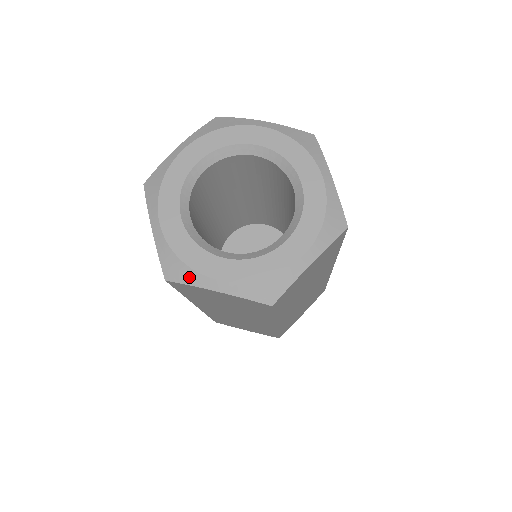
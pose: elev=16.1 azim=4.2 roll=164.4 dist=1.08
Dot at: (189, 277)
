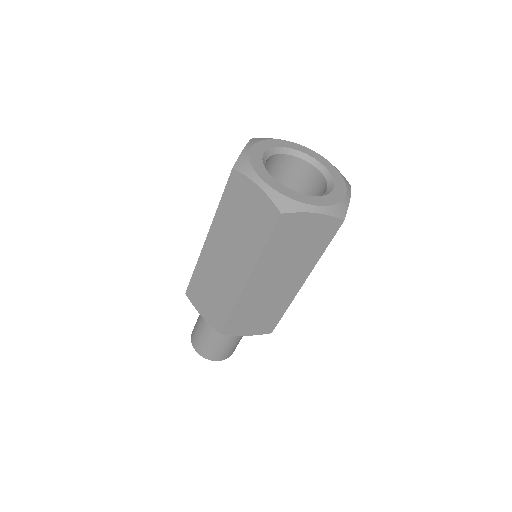
Dot at: (249, 172)
